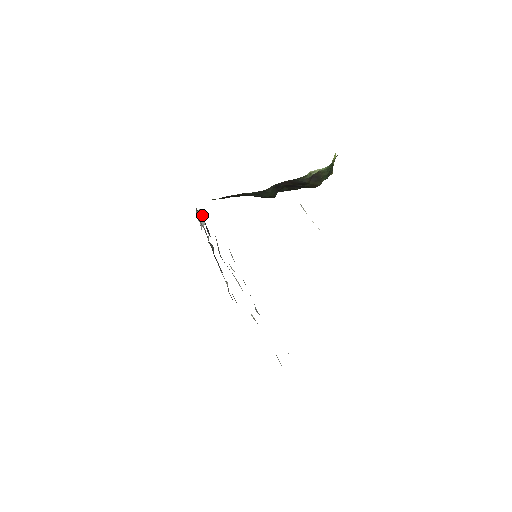
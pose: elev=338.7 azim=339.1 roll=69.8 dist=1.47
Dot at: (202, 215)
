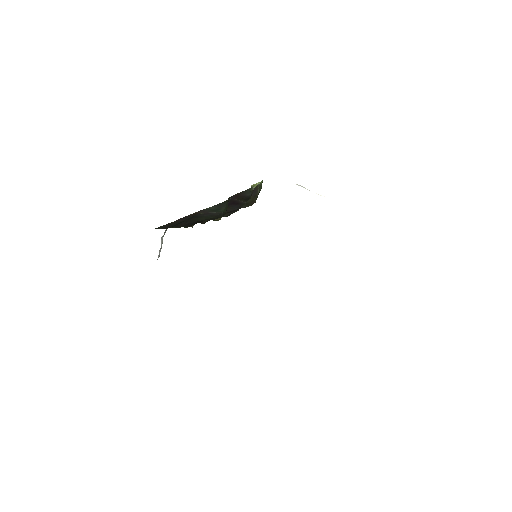
Dot at: (162, 241)
